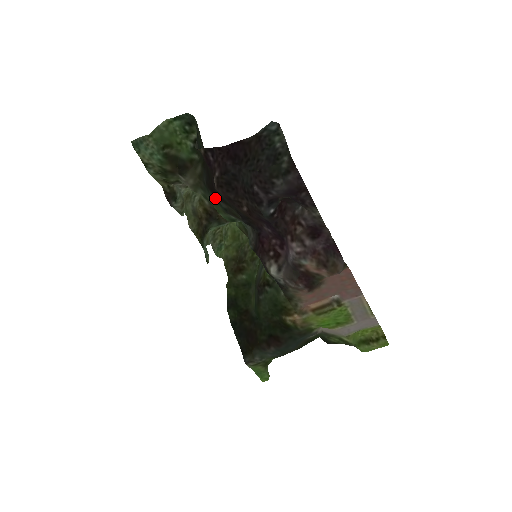
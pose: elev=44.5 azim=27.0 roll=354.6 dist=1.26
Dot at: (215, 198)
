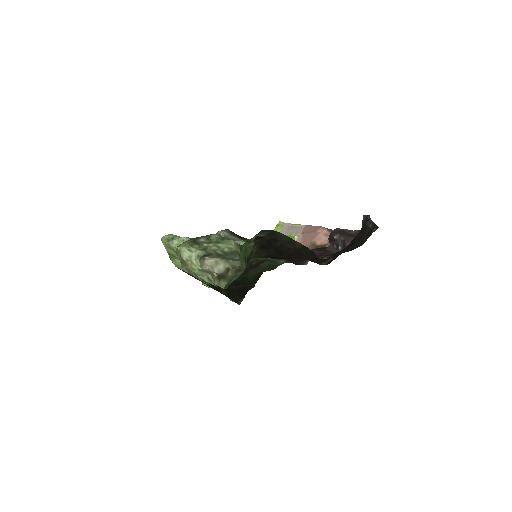
Dot at: occluded
